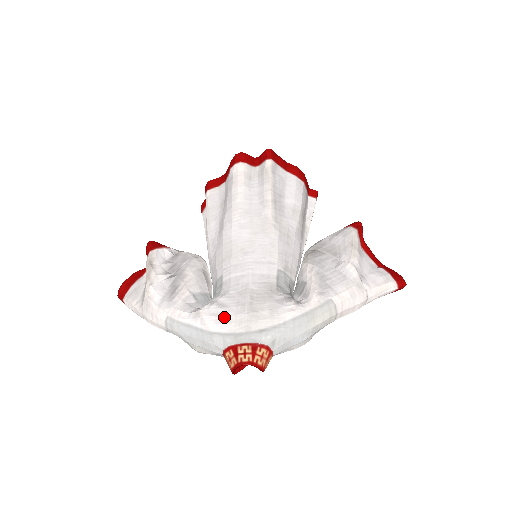
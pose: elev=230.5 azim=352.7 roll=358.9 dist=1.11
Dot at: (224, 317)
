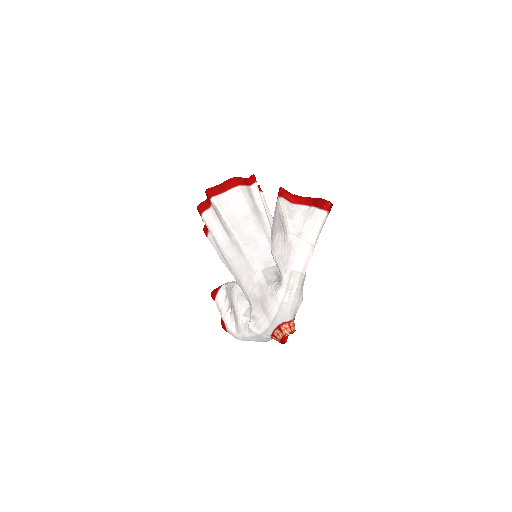
Dot at: (258, 324)
